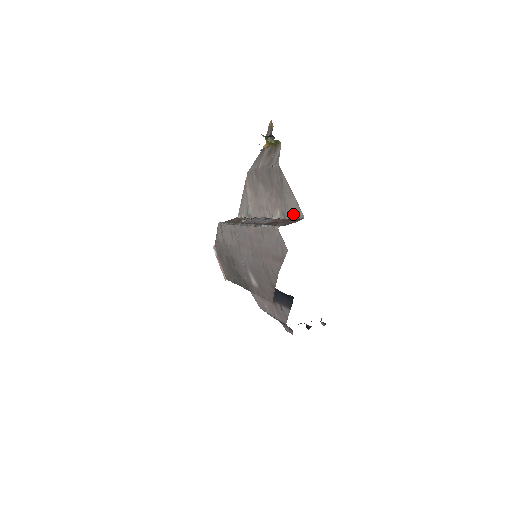
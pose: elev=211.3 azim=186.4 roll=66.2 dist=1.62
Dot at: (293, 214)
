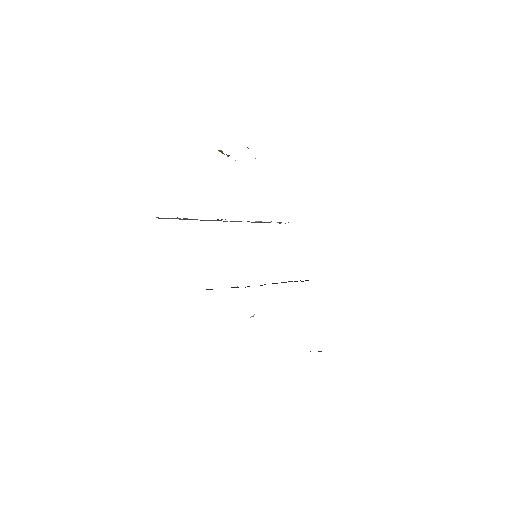
Dot at: occluded
